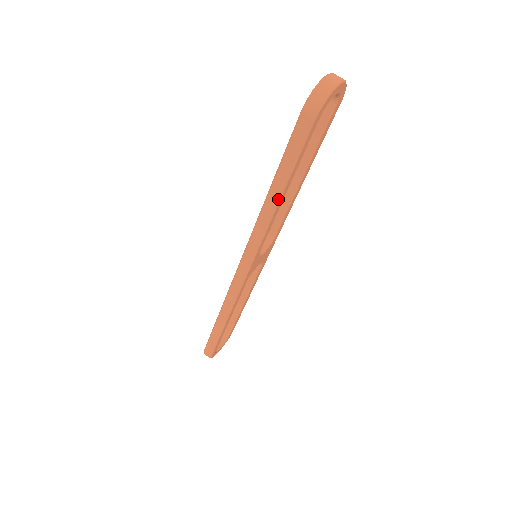
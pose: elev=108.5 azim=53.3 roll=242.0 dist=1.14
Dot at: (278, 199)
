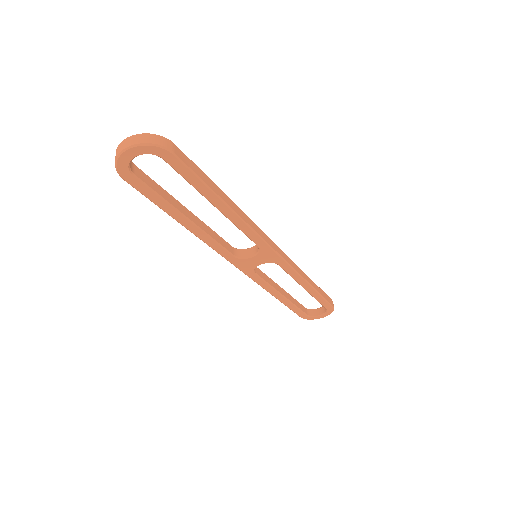
Dot at: (182, 225)
